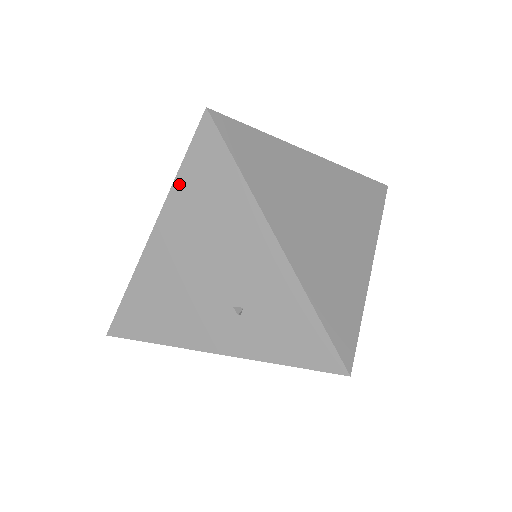
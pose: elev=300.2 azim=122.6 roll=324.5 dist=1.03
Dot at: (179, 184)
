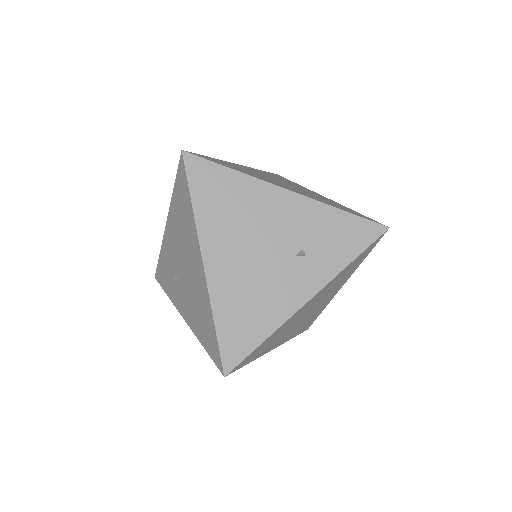
Dot at: (199, 211)
